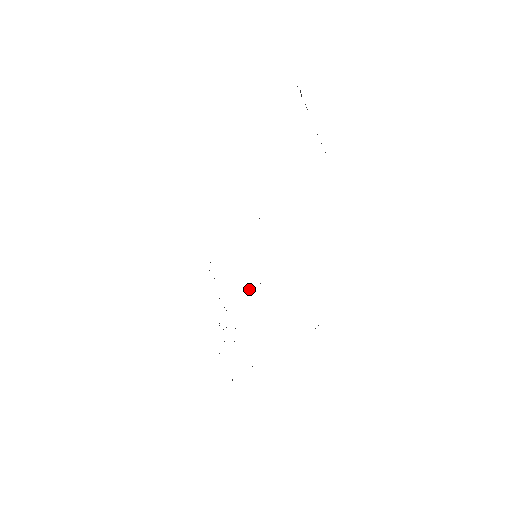
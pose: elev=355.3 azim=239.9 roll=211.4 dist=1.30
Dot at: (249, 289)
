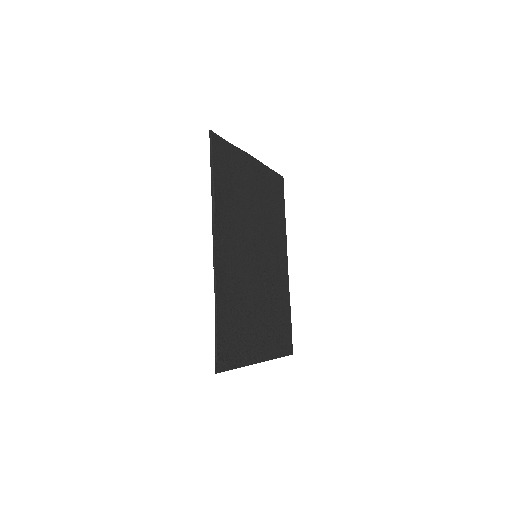
Dot at: (248, 278)
